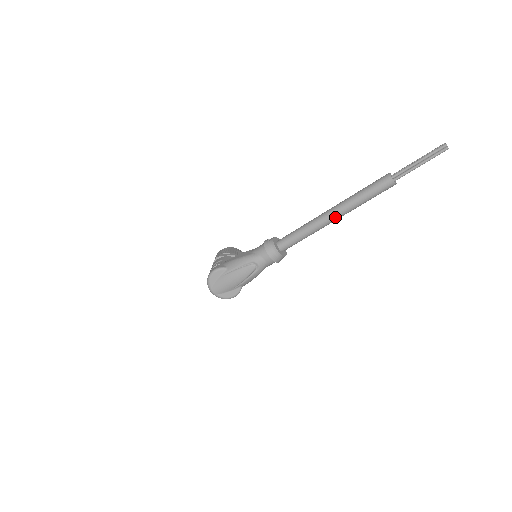
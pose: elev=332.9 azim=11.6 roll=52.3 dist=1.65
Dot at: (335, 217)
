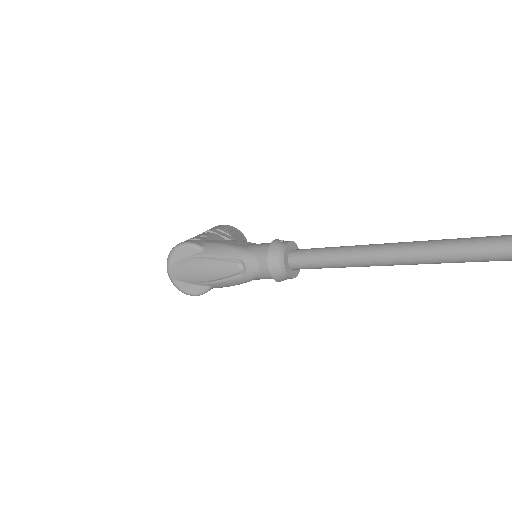
Dot at: (400, 259)
